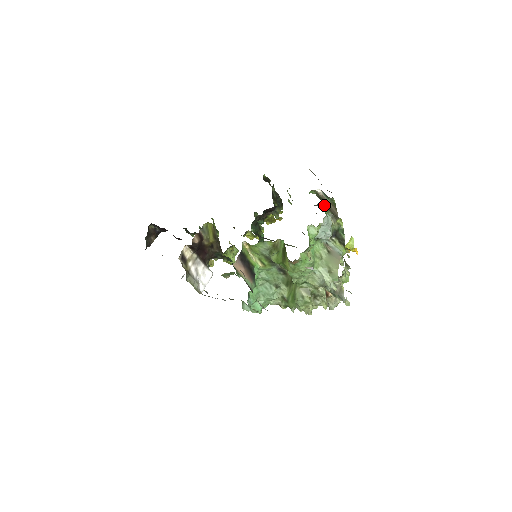
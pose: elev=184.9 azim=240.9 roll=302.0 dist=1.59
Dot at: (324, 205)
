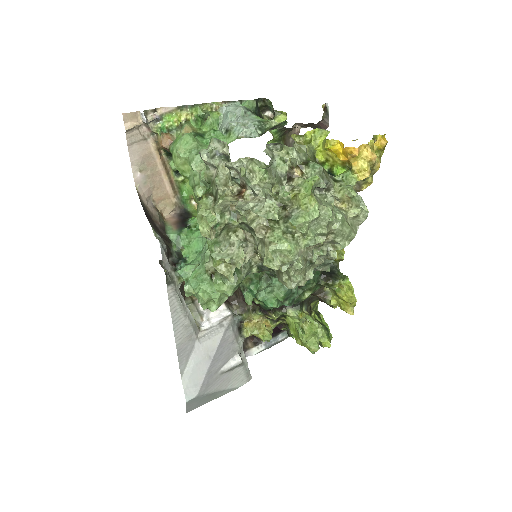
Dot at: occluded
